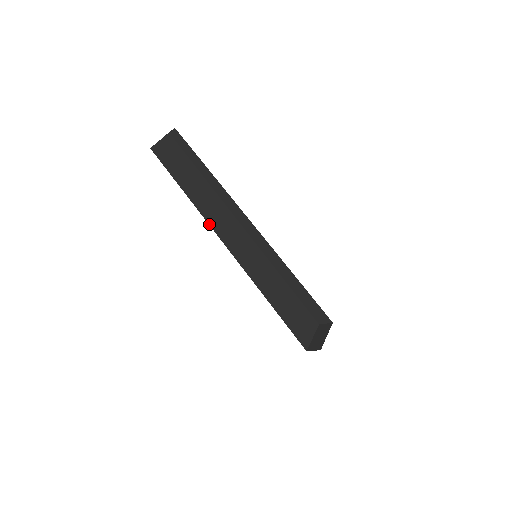
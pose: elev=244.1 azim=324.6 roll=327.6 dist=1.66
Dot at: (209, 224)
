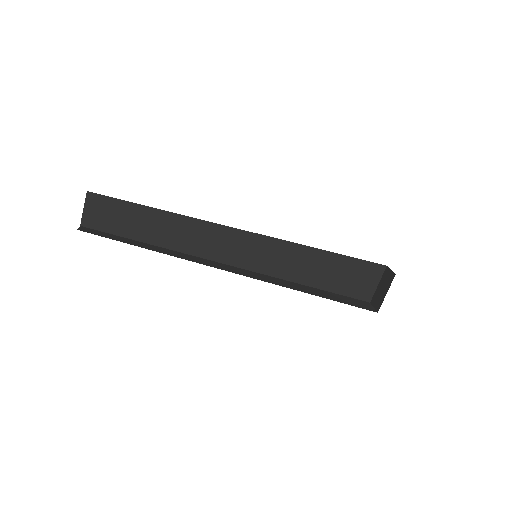
Dot at: (186, 253)
